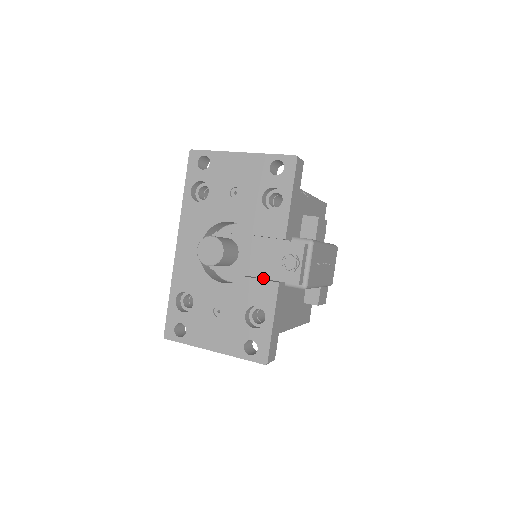
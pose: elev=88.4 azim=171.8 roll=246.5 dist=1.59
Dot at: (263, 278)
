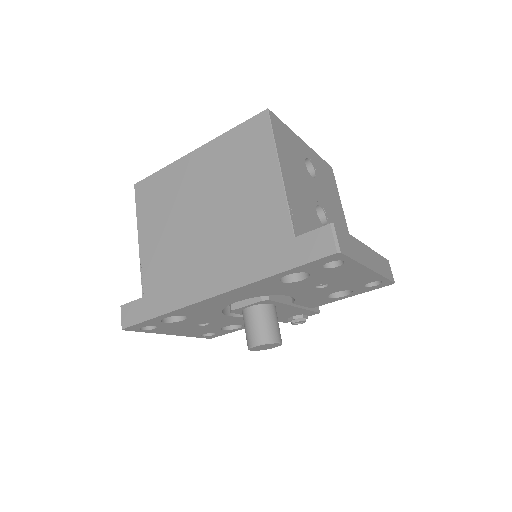
Dot at: occluded
